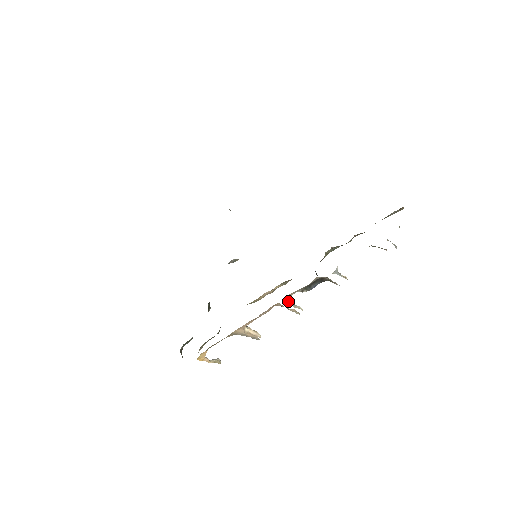
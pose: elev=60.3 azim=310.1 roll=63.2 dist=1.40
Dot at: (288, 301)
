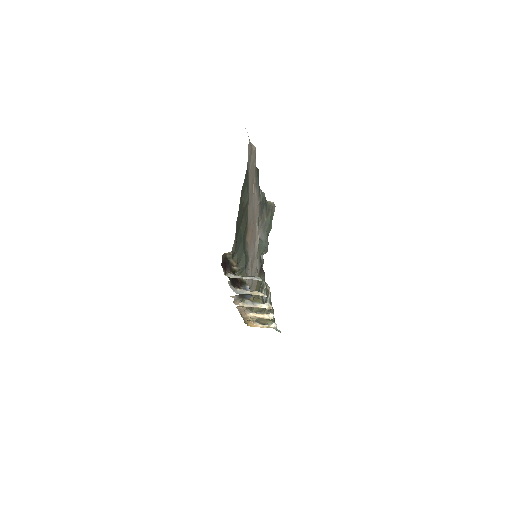
Dot at: (245, 304)
